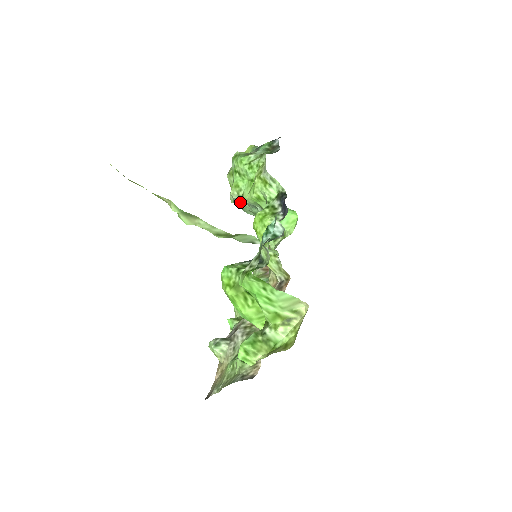
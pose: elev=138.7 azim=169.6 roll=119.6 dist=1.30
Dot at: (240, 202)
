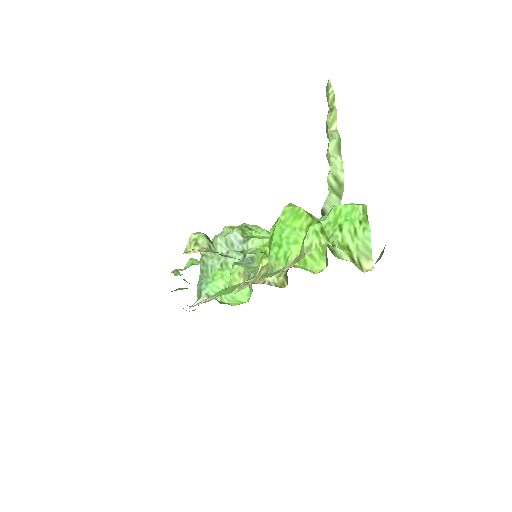
Dot at: (225, 243)
